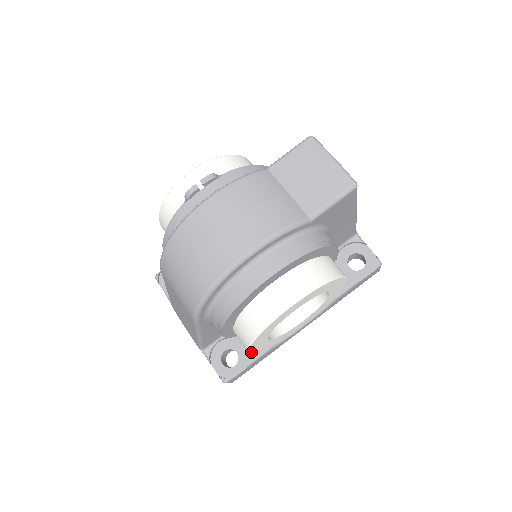
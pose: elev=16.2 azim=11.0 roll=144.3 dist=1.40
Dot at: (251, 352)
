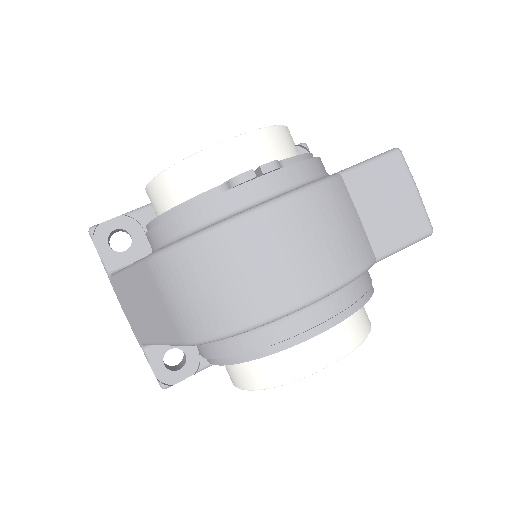
Dot at: occluded
